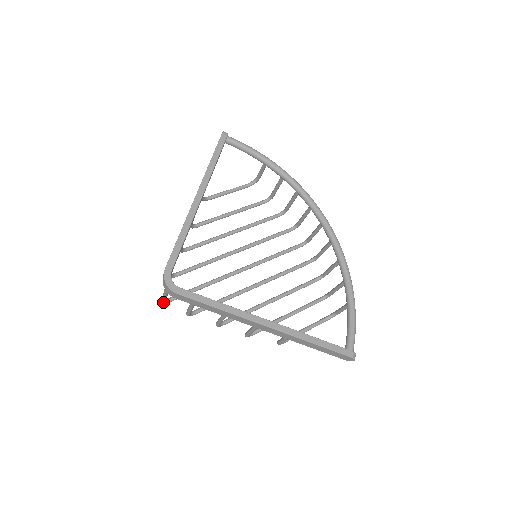
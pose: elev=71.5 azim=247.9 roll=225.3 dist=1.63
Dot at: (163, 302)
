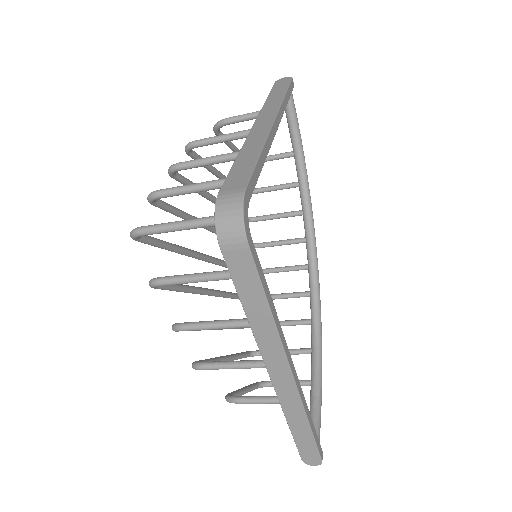
Dot at: (137, 233)
